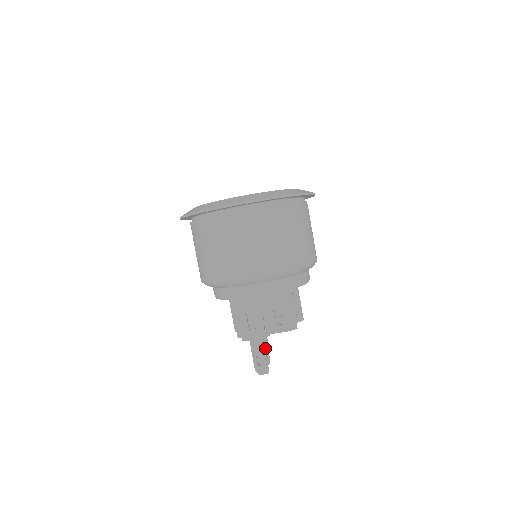
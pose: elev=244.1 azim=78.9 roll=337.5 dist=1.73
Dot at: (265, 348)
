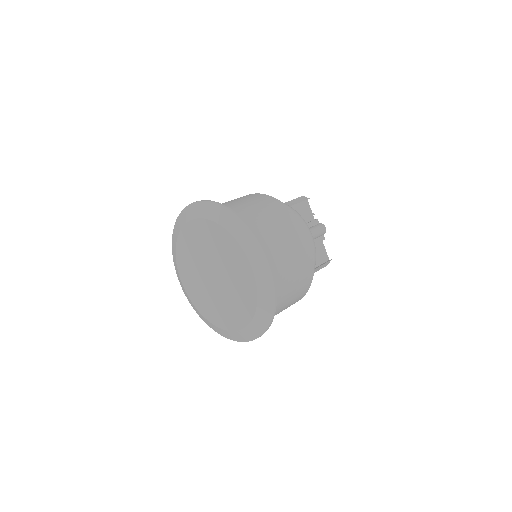
Dot at: occluded
